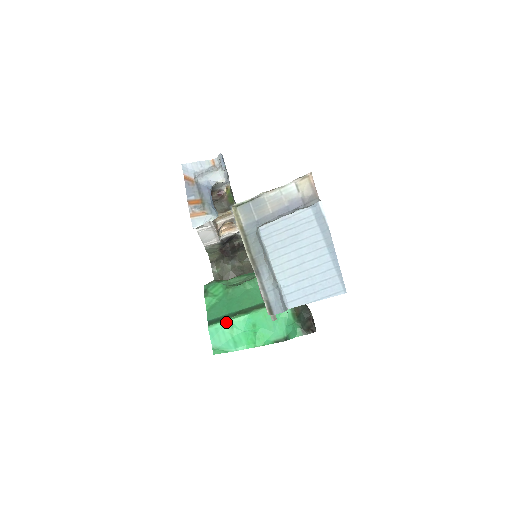
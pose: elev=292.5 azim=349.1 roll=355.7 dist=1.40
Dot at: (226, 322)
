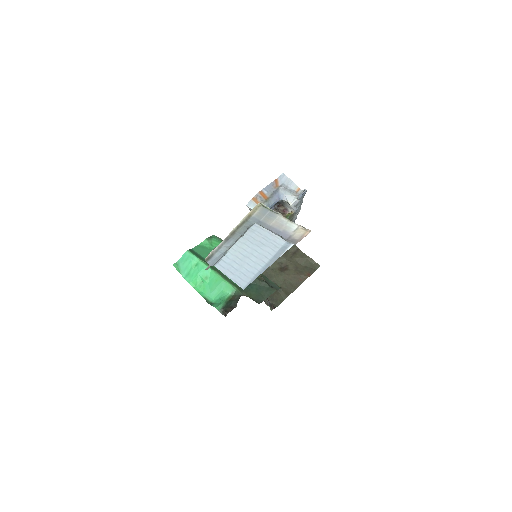
Dot at: (197, 259)
